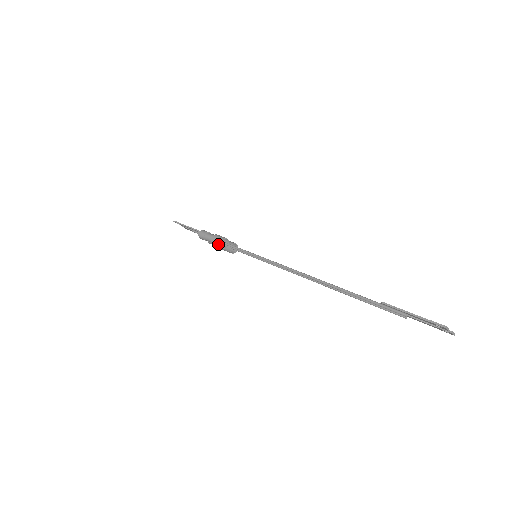
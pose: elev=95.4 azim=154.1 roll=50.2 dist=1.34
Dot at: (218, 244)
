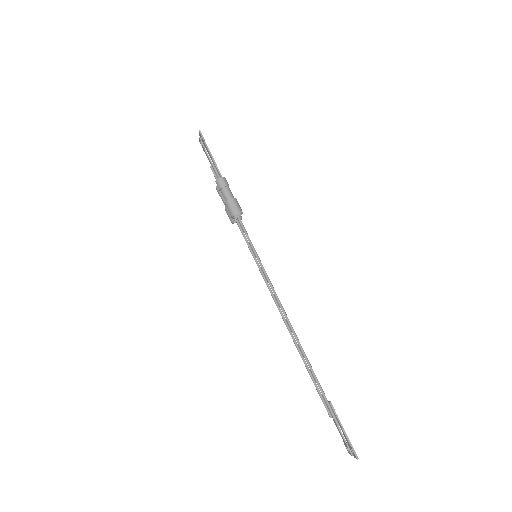
Dot at: (232, 212)
